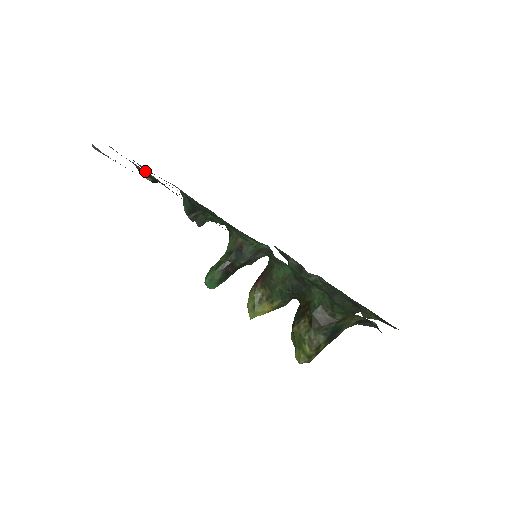
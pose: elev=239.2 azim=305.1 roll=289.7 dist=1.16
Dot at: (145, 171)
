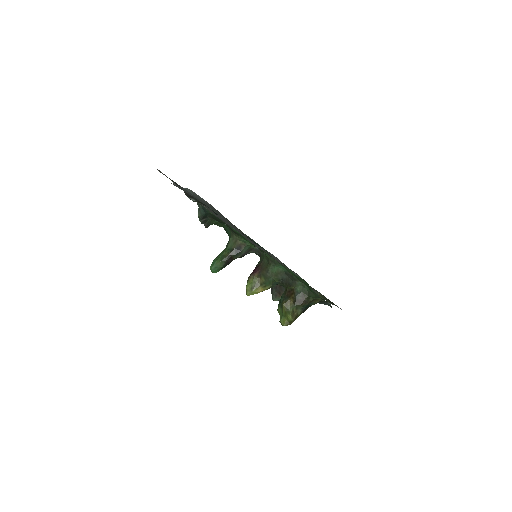
Dot at: occluded
